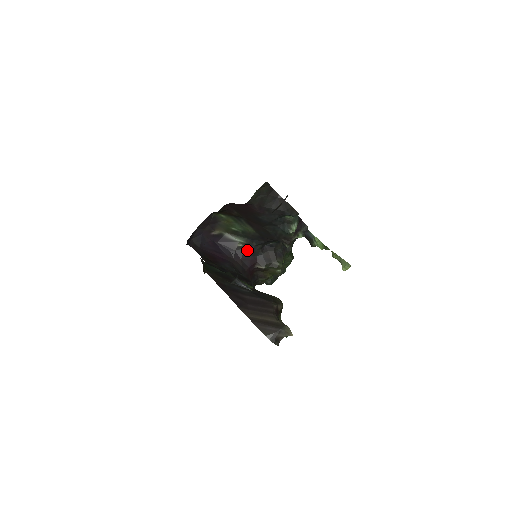
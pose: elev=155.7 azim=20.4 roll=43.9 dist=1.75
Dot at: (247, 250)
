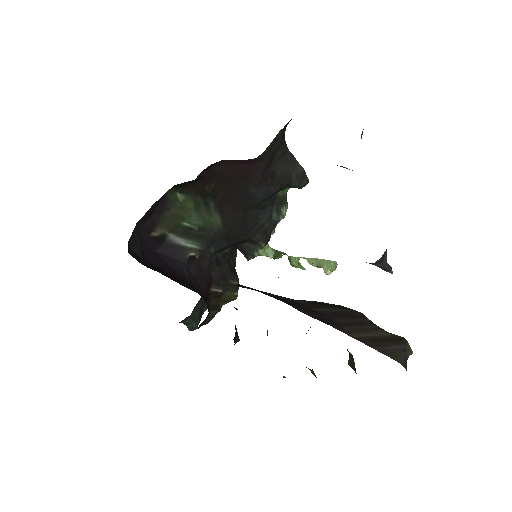
Dot at: (201, 262)
